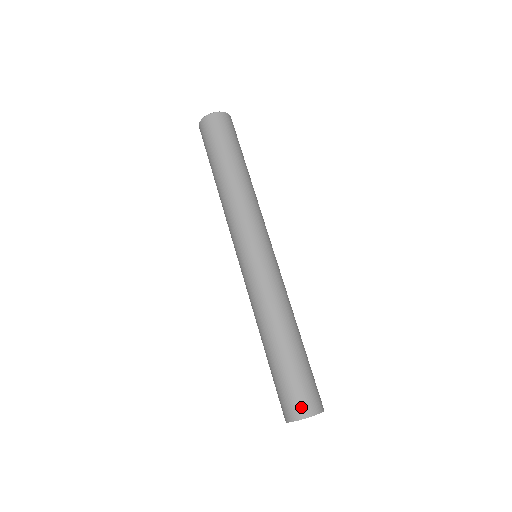
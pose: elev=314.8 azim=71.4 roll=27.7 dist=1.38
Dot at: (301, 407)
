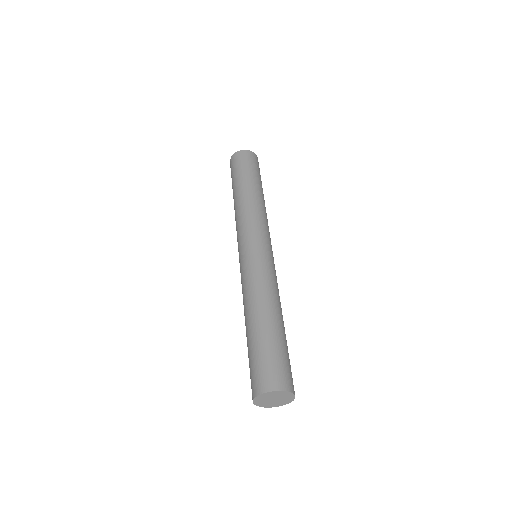
Dot at: (268, 380)
